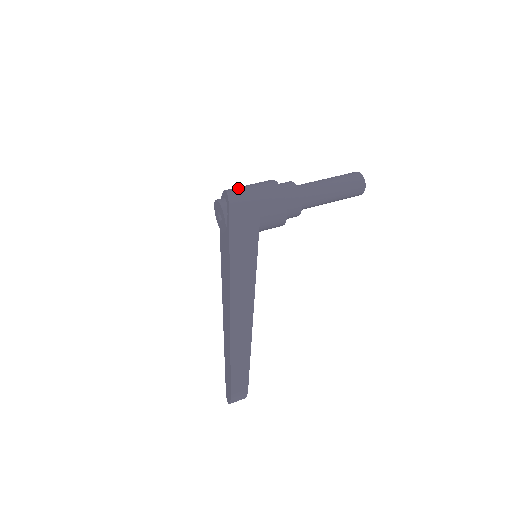
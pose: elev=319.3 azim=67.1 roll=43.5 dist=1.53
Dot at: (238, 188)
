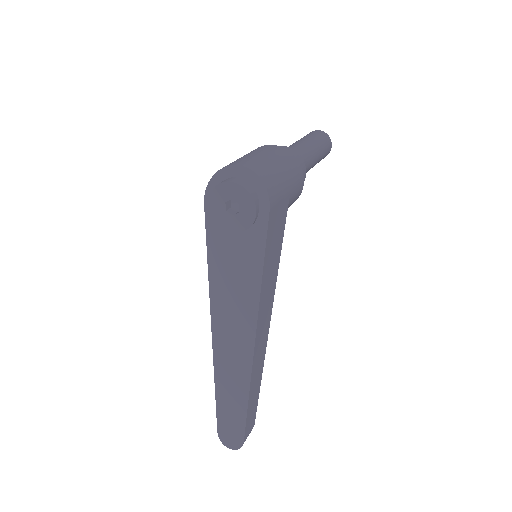
Dot at: (263, 165)
